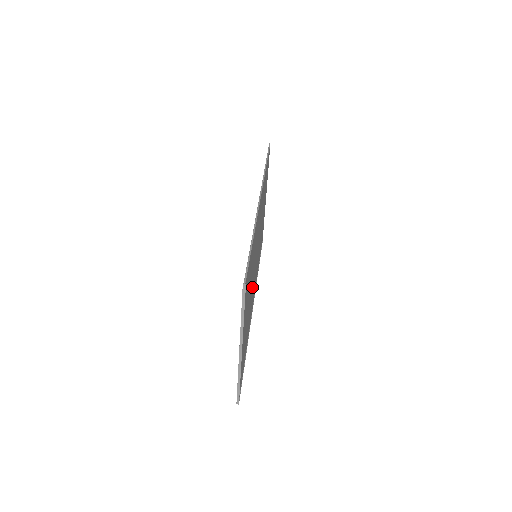
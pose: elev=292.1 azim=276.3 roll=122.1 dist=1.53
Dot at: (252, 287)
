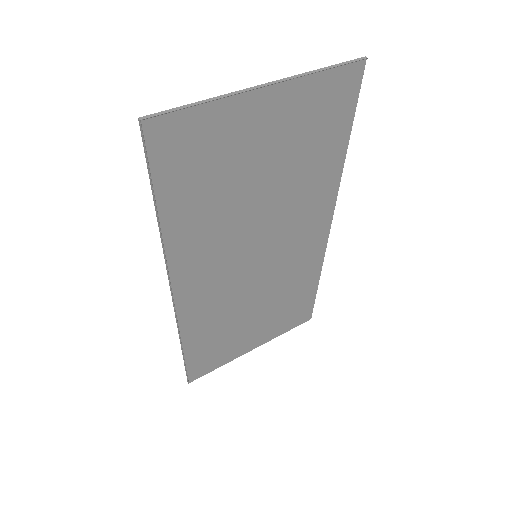
Dot at: (243, 225)
